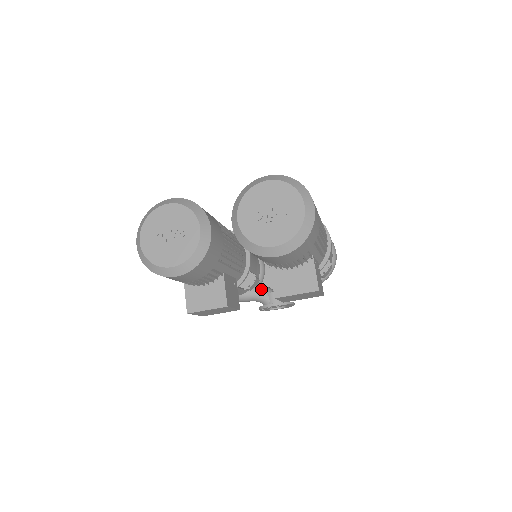
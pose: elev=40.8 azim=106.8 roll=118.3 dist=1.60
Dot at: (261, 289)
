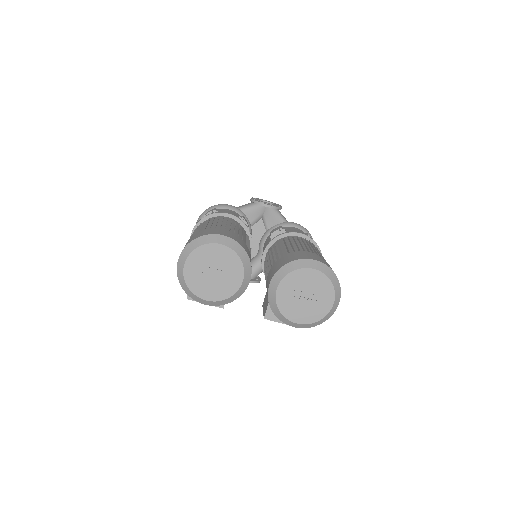
Dot at: occluded
